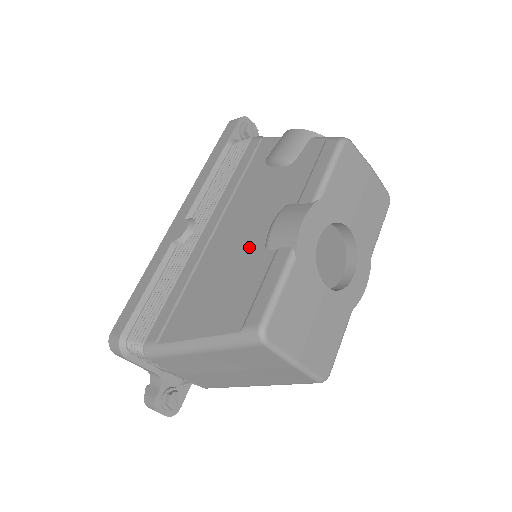
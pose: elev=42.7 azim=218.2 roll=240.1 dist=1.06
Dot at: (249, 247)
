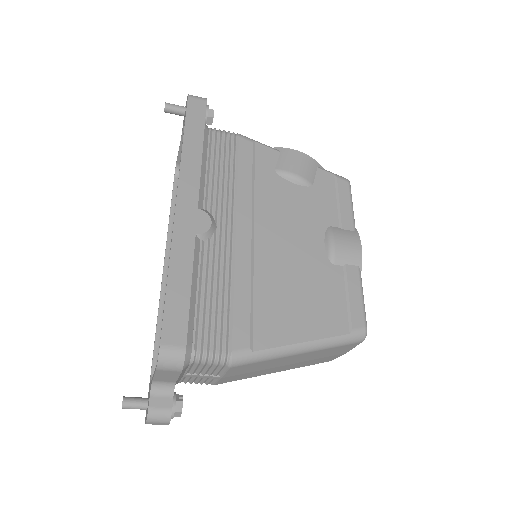
Dot at: (312, 259)
